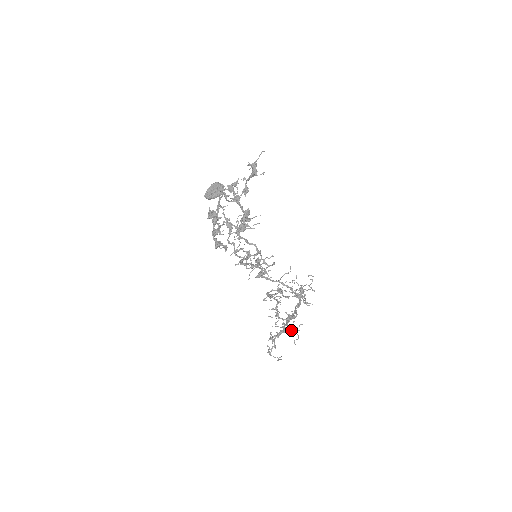
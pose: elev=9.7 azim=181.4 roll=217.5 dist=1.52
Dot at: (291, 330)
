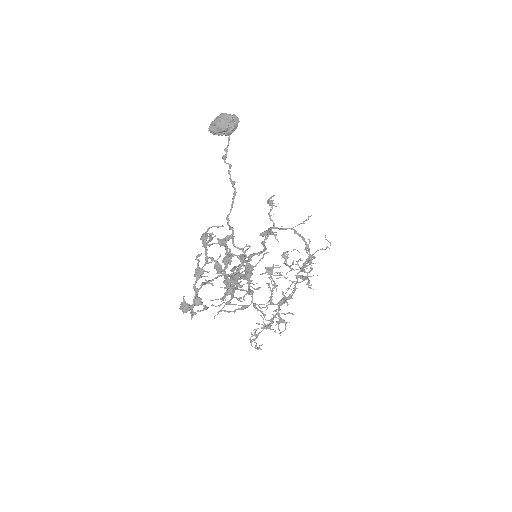
Dot at: (279, 323)
